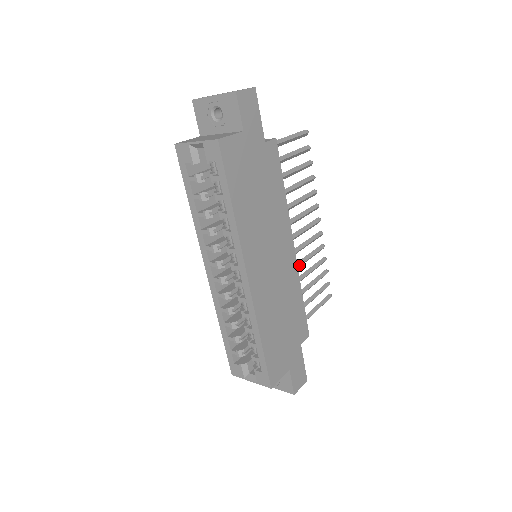
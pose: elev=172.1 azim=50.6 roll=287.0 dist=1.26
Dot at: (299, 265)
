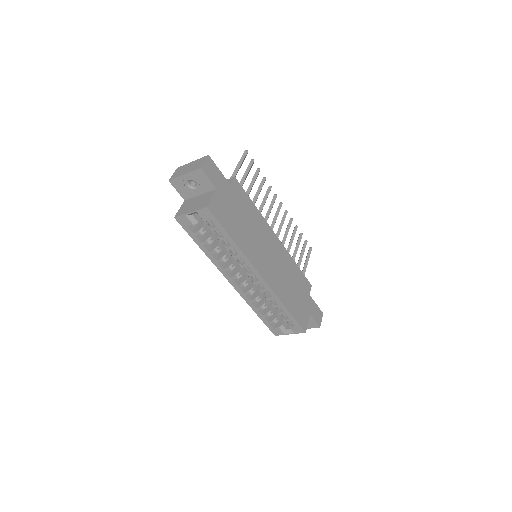
Dot at: occluded
